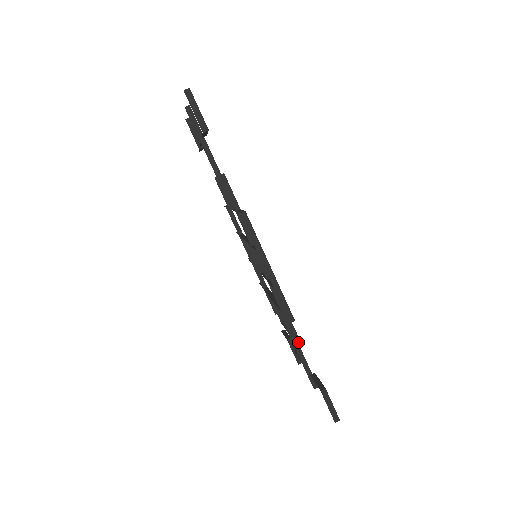
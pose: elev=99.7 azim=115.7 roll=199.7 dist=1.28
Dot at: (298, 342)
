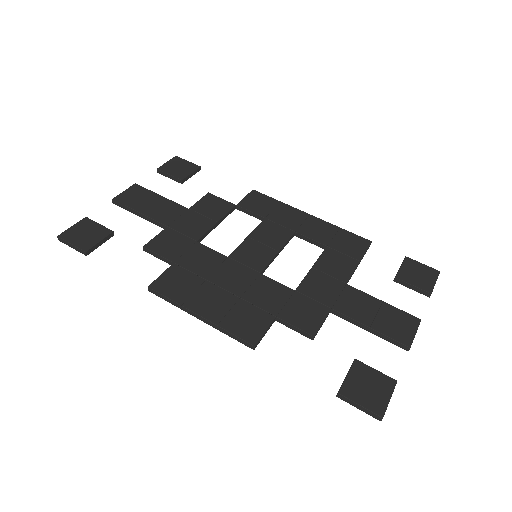
Dot at: (312, 338)
